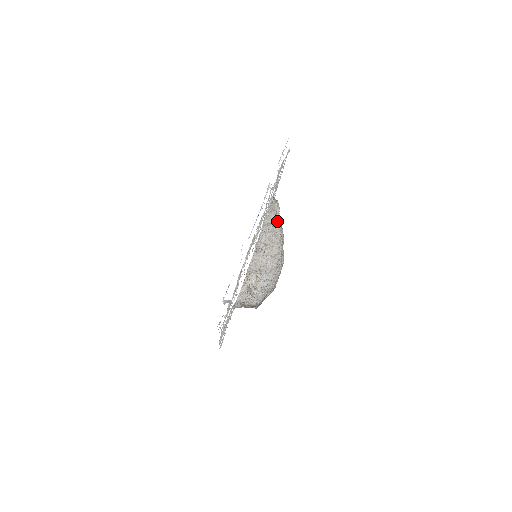
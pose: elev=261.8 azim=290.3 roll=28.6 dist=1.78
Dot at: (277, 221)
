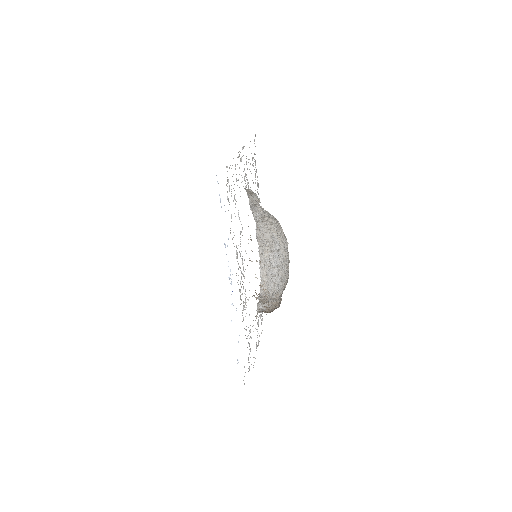
Dot at: occluded
